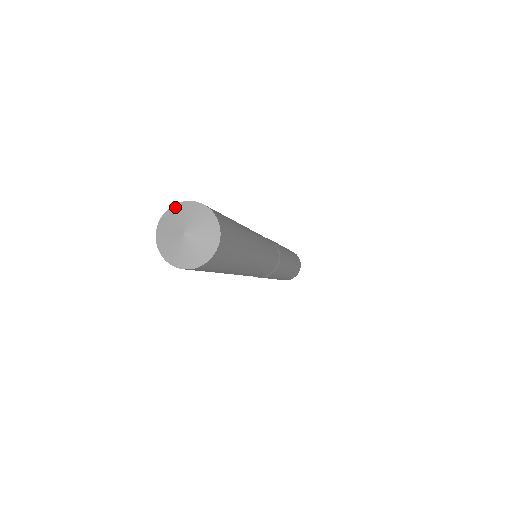
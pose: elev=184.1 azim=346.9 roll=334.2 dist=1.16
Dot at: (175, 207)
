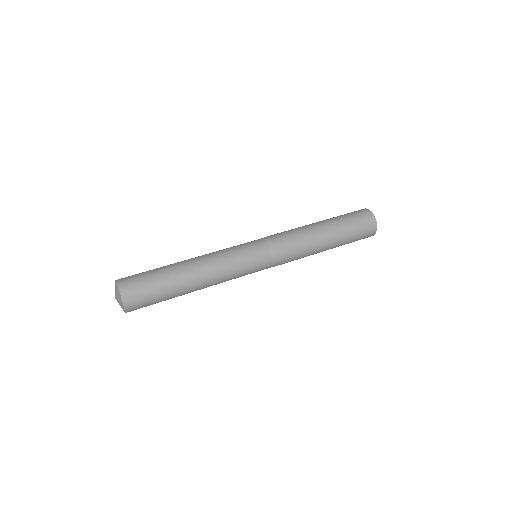
Dot at: (116, 283)
